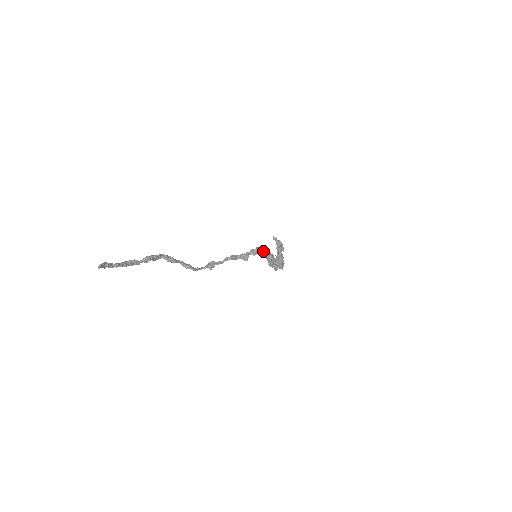
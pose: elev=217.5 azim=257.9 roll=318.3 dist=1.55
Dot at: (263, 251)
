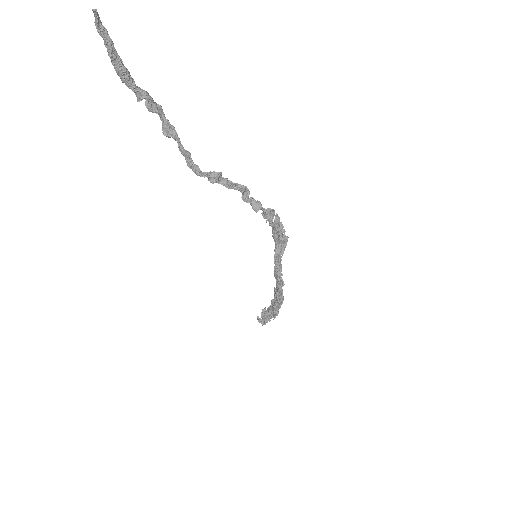
Dot at: (278, 219)
